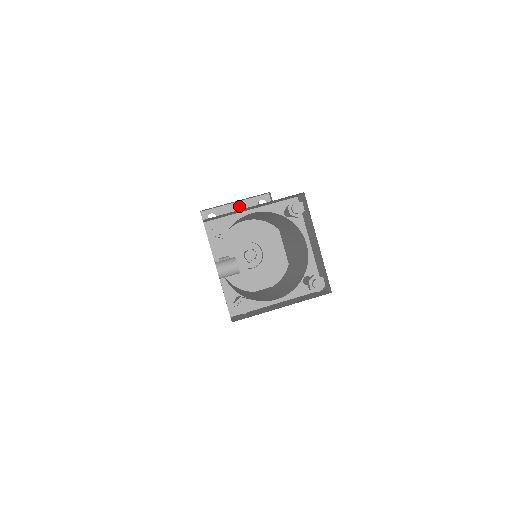
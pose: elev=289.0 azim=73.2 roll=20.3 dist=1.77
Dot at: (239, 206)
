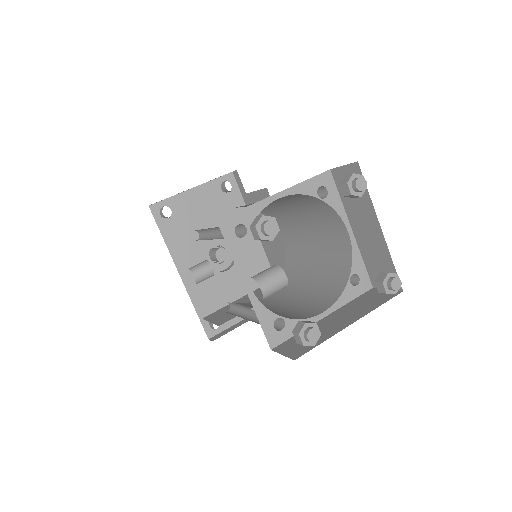
Dot at: (198, 192)
